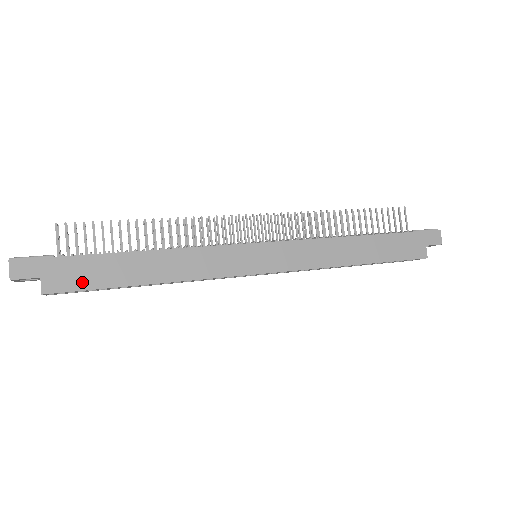
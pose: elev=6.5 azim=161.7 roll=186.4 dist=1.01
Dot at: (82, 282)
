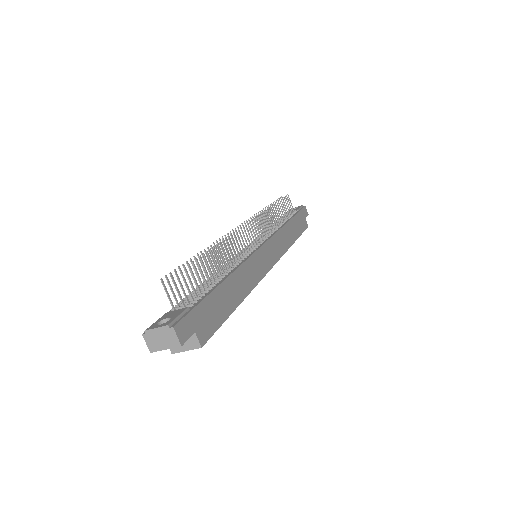
Dot at: (214, 322)
